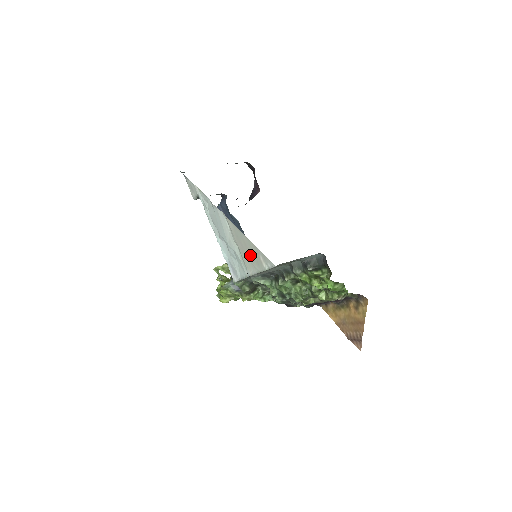
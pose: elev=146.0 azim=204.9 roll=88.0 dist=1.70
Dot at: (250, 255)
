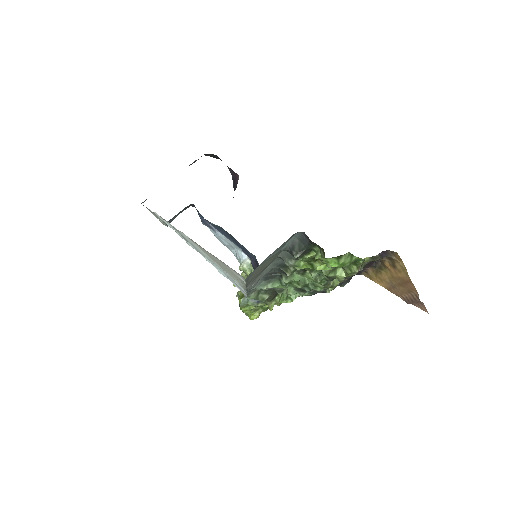
Dot at: (227, 270)
